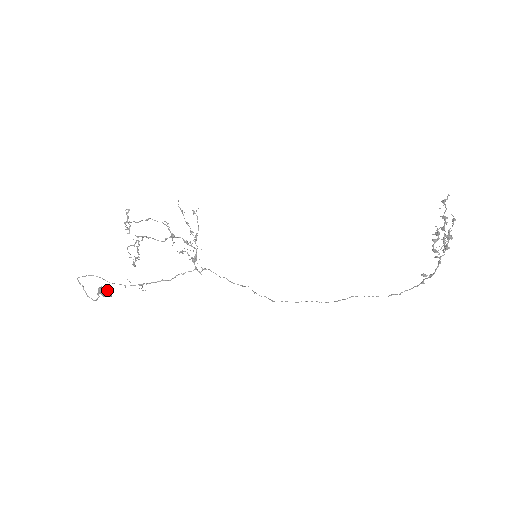
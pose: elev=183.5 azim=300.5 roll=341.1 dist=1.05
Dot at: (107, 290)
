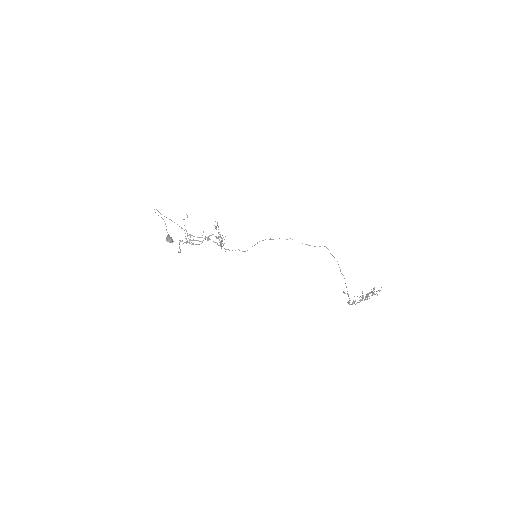
Dot at: (171, 241)
